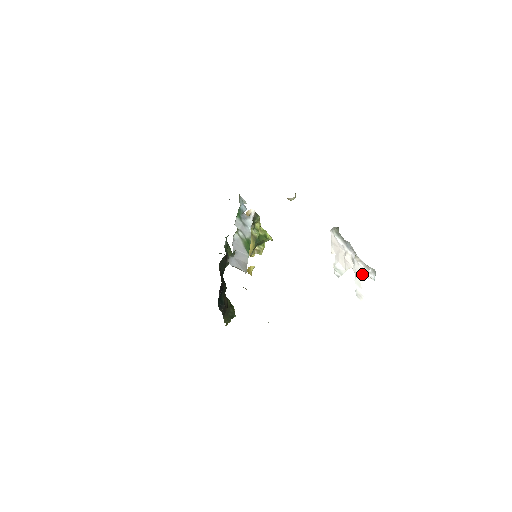
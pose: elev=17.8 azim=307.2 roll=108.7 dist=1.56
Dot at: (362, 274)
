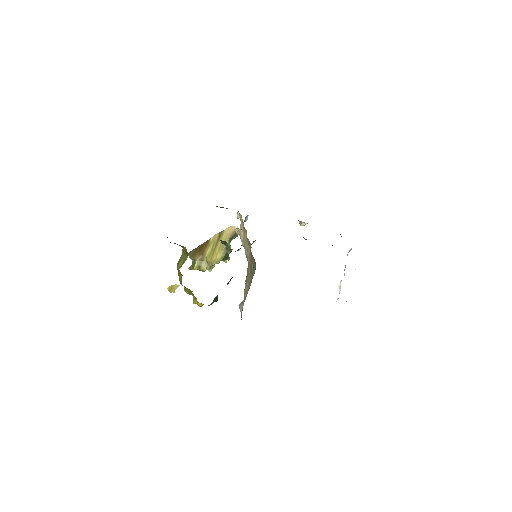
Dot at: occluded
